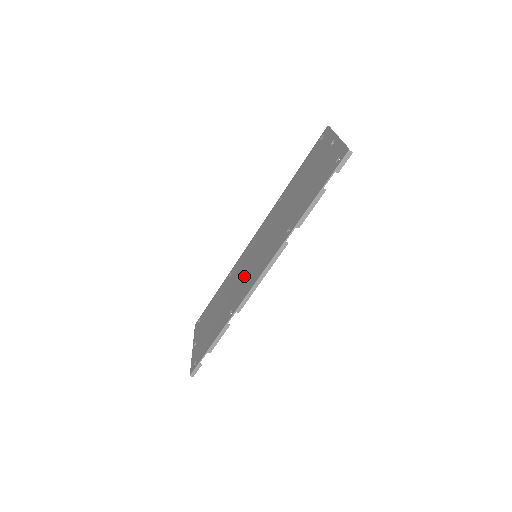
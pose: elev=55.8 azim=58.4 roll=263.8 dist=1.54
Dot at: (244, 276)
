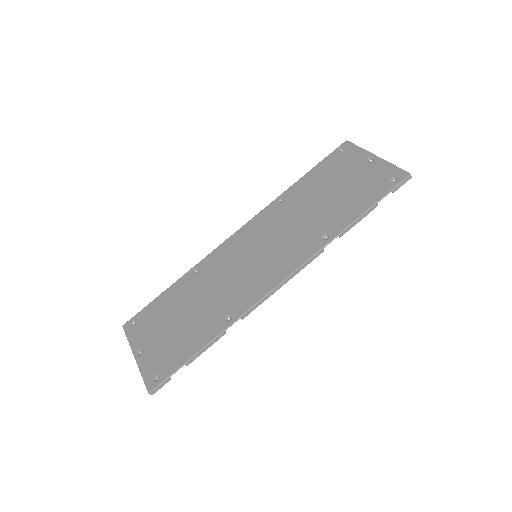
Dot at: (240, 276)
